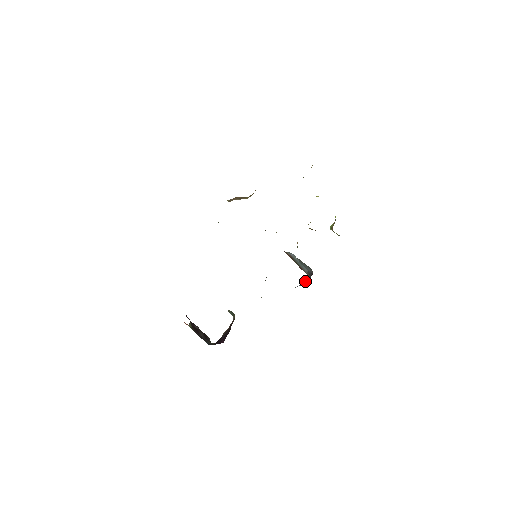
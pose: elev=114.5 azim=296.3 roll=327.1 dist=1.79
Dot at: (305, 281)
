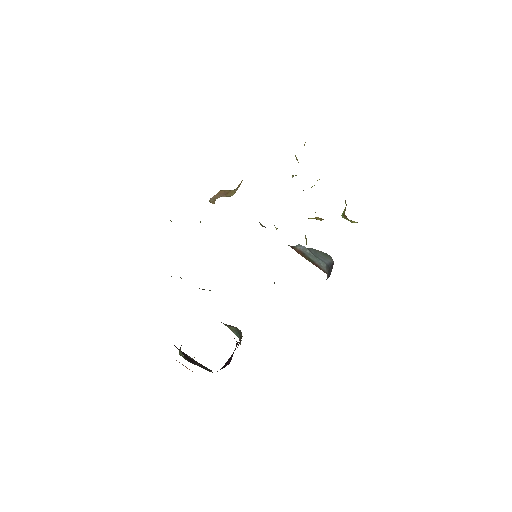
Dot at: occluded
